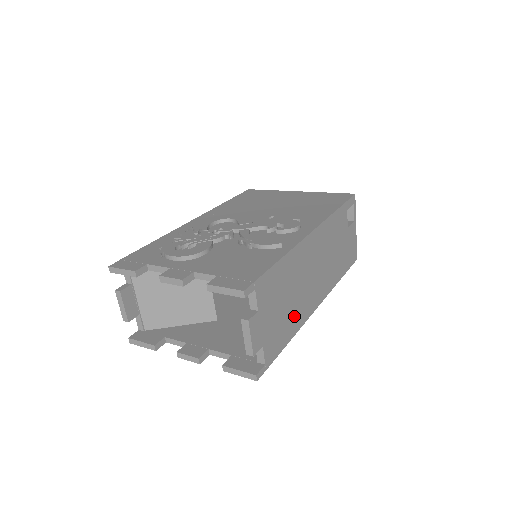
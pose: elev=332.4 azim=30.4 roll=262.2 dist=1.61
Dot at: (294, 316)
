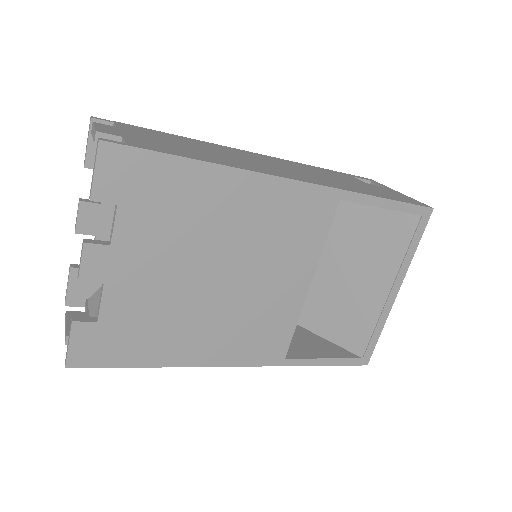
Dot at: (217, 159)
